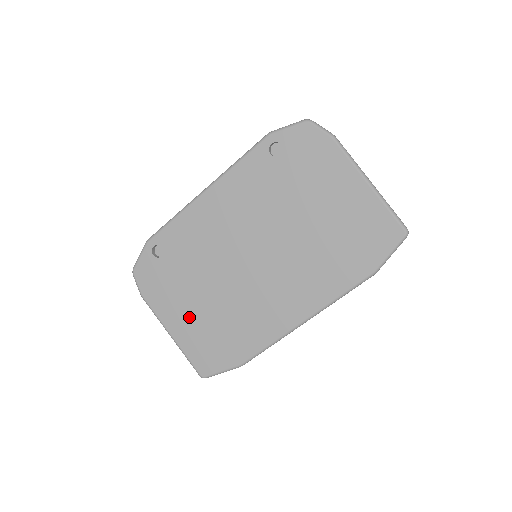
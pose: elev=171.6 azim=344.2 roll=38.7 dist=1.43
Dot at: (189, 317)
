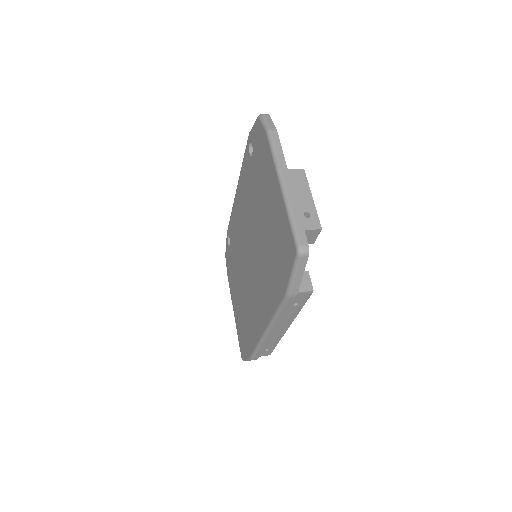
Dot at: (237, 302)
